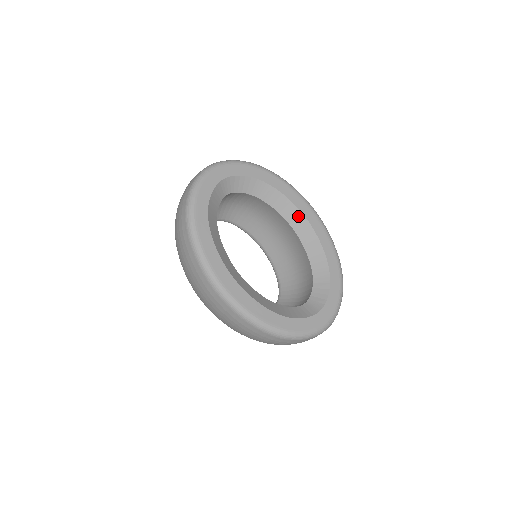
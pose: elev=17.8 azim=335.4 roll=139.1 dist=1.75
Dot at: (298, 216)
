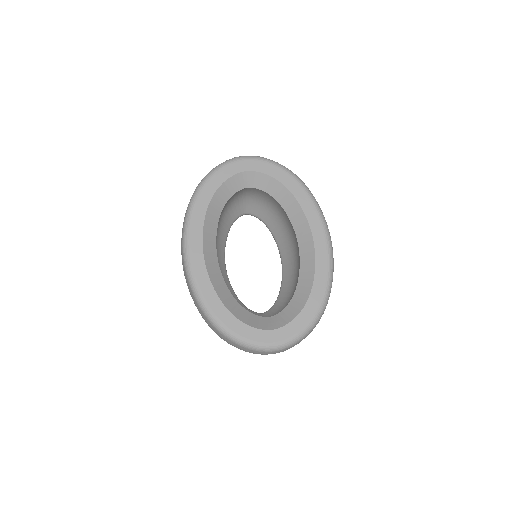
Dot at: (307, 234)
